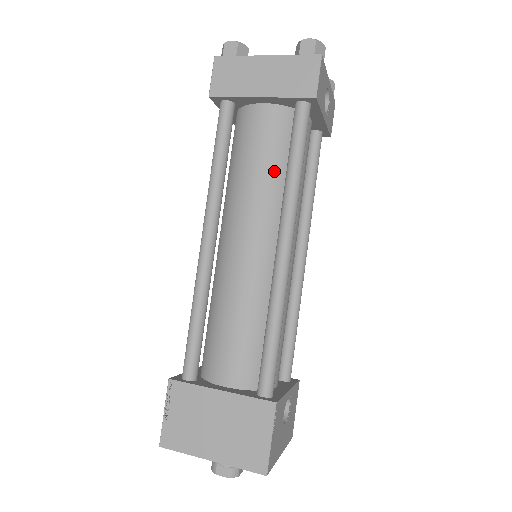
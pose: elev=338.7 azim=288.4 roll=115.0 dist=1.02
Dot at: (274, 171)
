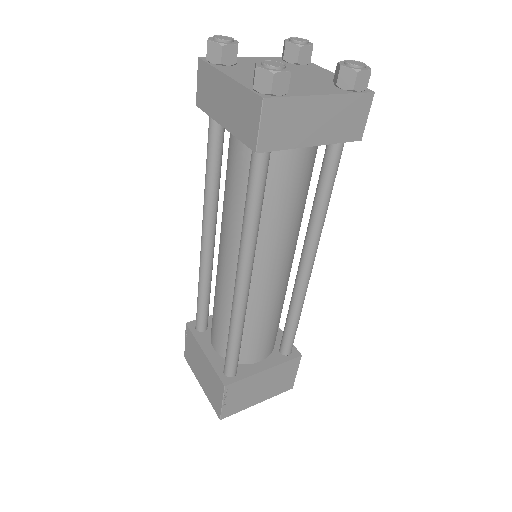
Dot at: (303, 203)
